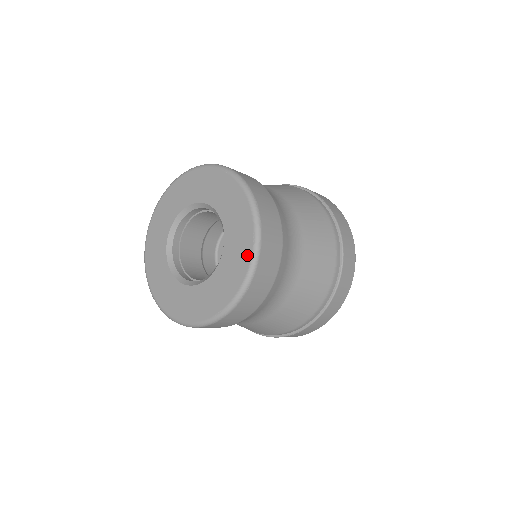
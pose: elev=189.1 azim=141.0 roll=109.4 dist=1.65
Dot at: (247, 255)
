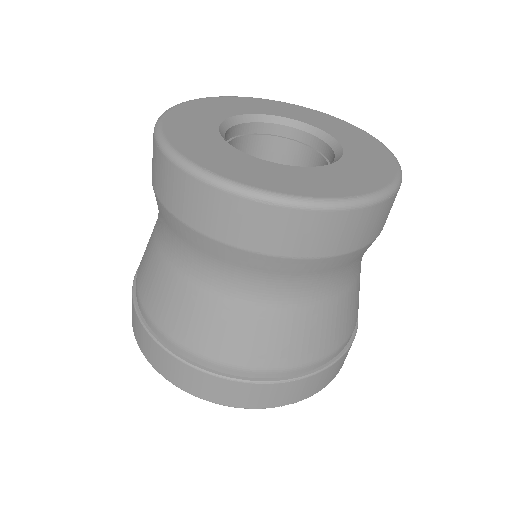
Dot at: (390, 167)
